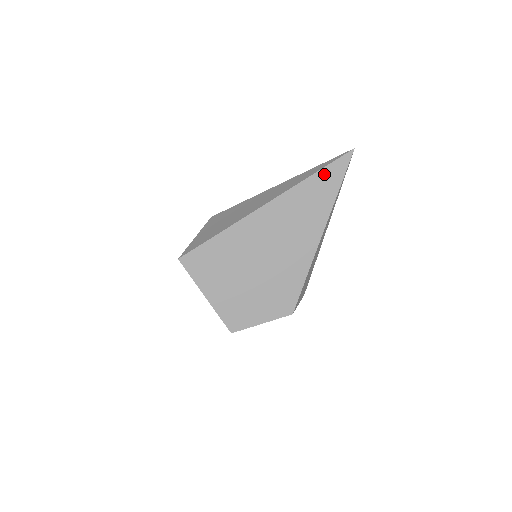
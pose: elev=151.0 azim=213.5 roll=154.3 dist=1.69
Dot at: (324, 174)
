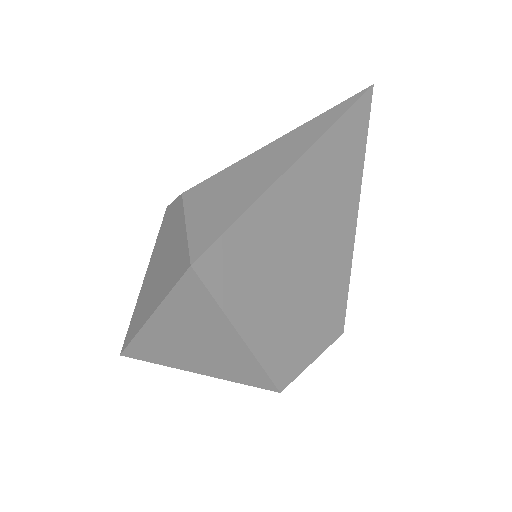
Dot at: (353, 116)
